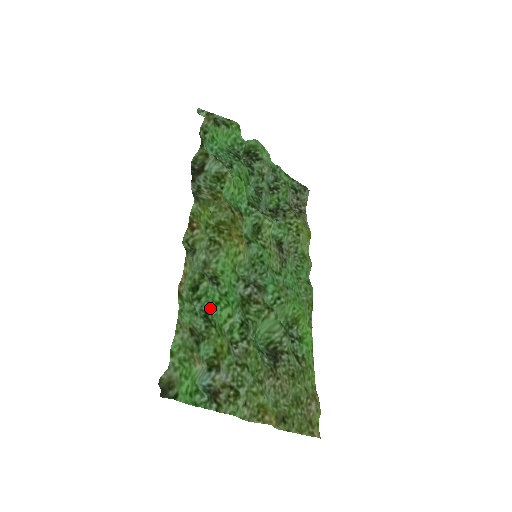
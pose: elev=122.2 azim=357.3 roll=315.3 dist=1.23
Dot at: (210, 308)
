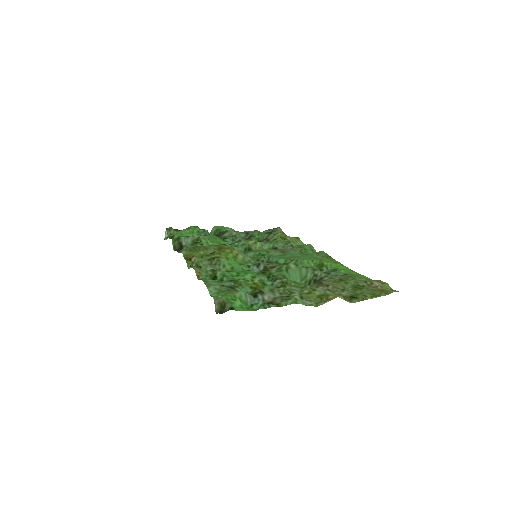
Dot at: (233, 279)
